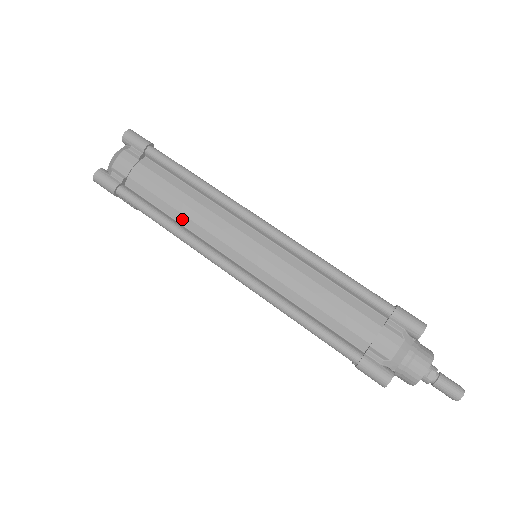
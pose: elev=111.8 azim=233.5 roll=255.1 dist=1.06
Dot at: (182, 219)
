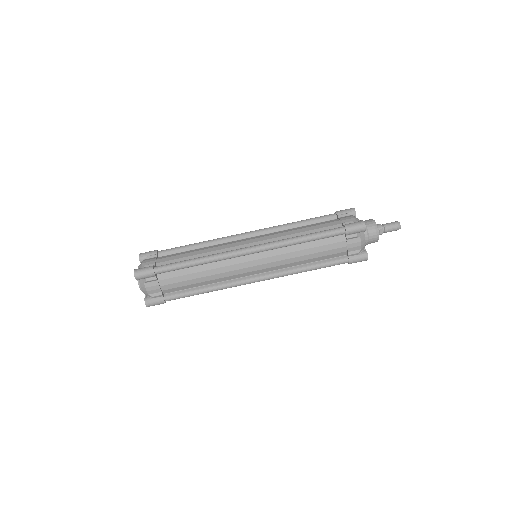
Dot at: (210, 282)
